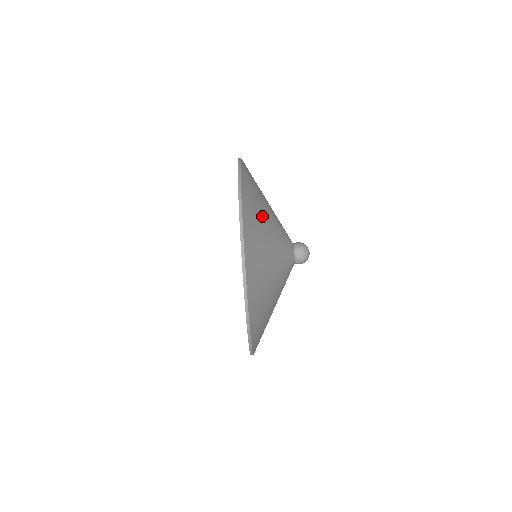
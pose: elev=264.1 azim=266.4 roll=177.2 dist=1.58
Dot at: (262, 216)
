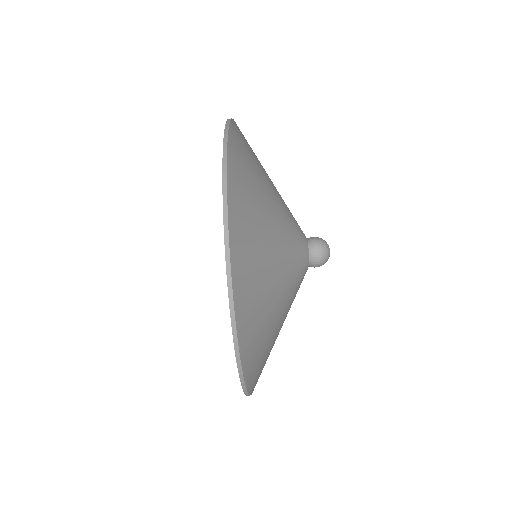
Dot at: (260, 186)
